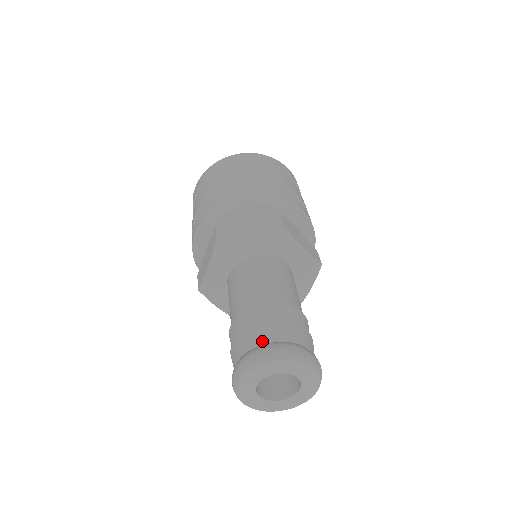
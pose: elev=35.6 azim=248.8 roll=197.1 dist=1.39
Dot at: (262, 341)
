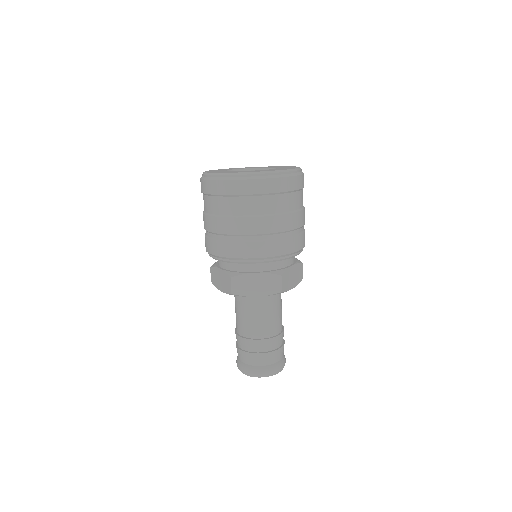
Dot at: (257, 364)
